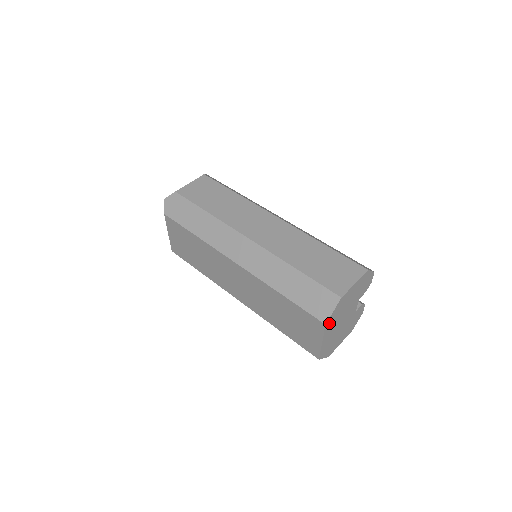
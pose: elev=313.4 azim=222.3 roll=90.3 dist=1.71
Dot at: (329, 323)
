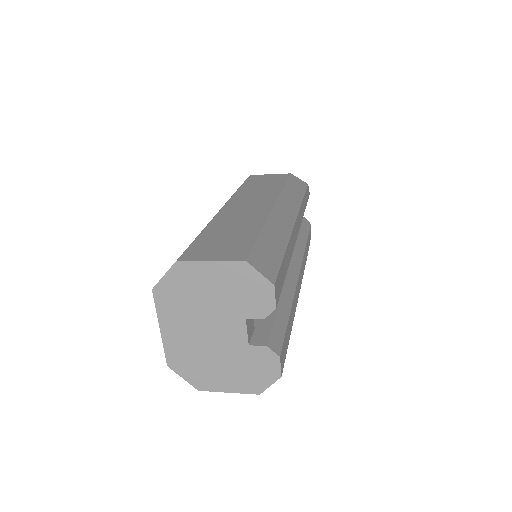
Dot at: (164, 297)
